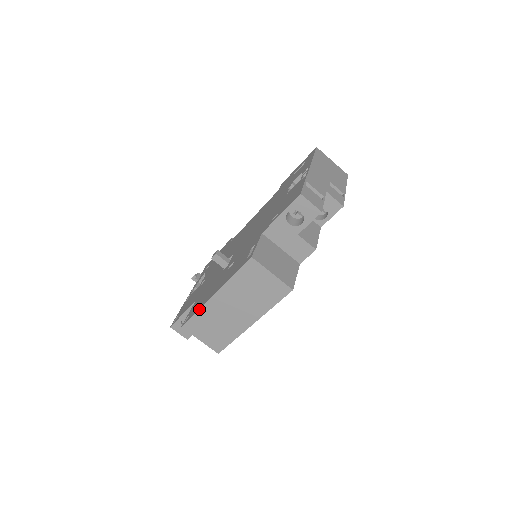
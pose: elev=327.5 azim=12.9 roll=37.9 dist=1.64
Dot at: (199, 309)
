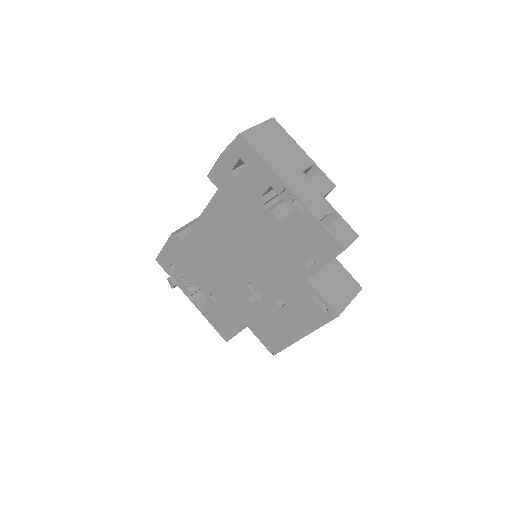
Dot at: occluded
